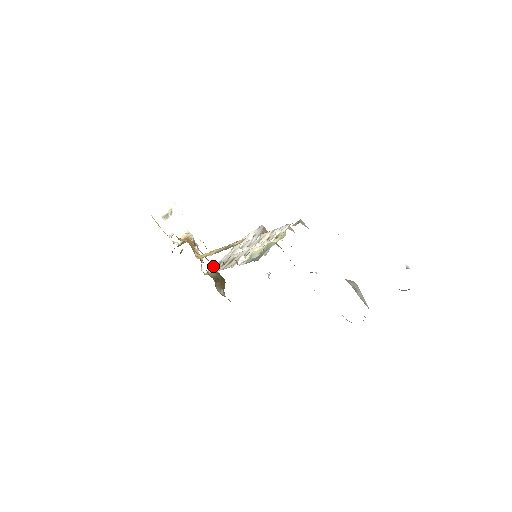
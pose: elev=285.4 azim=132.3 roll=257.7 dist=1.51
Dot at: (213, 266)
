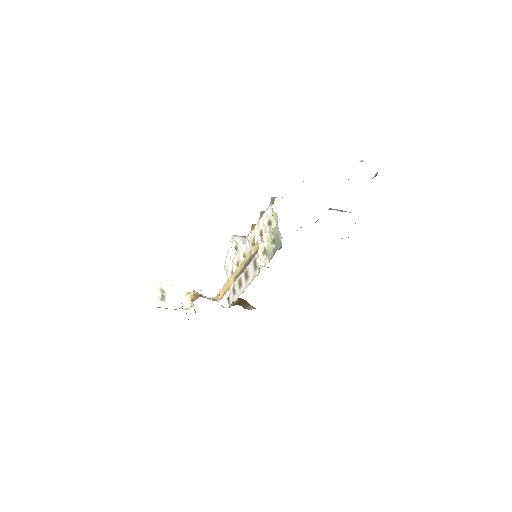
Dot at: (228, 297)
